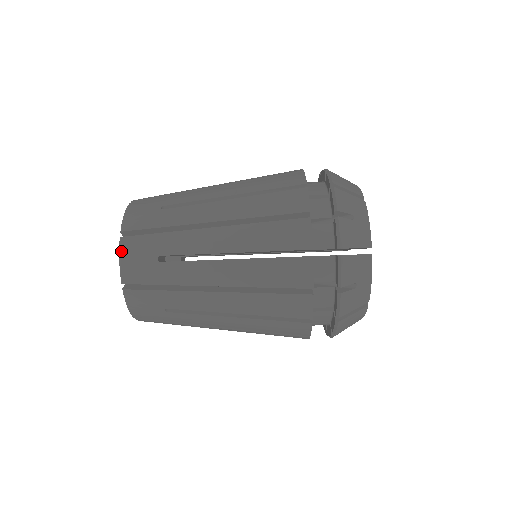
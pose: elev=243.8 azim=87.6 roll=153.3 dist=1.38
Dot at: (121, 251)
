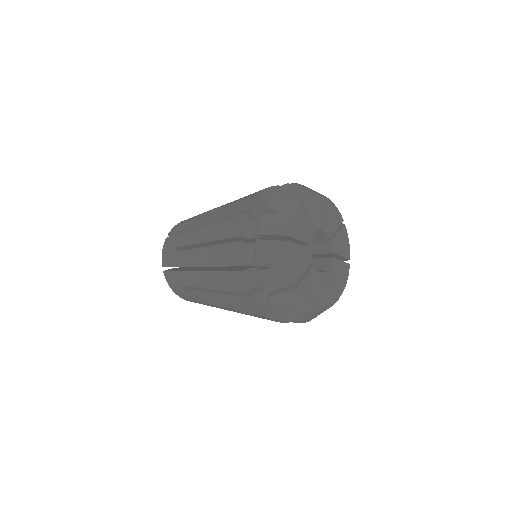
Dot at: occluded
